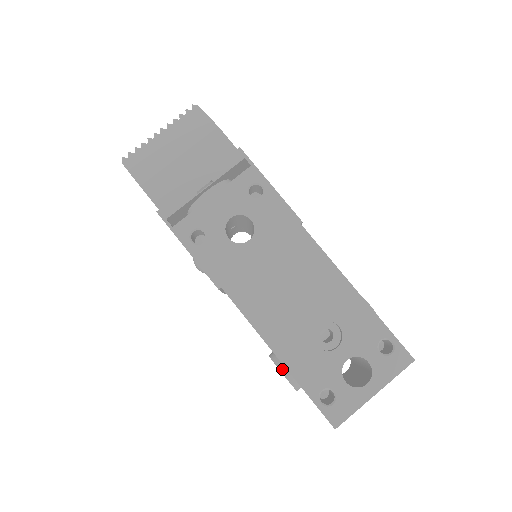
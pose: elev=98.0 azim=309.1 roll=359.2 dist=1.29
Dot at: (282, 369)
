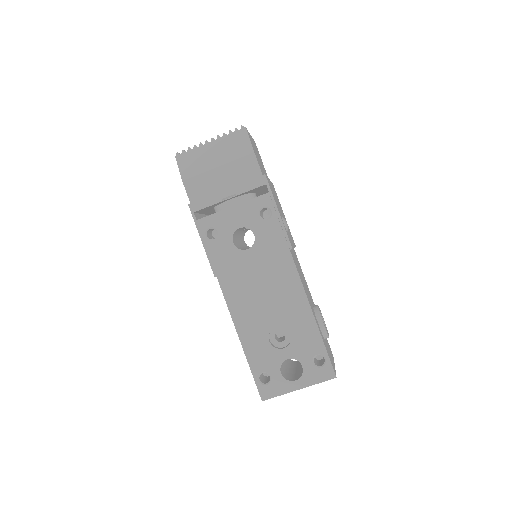
Dot at: occluded
